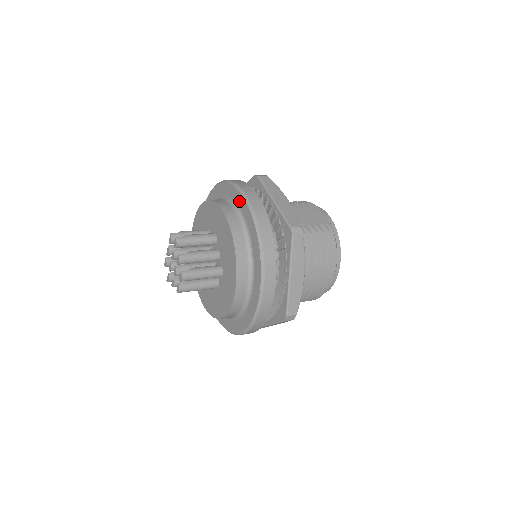
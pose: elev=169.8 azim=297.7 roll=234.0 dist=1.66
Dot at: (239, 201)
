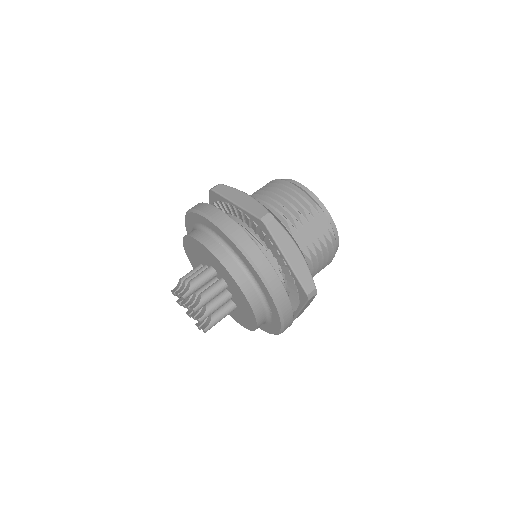
Dot at: (254, 274)
